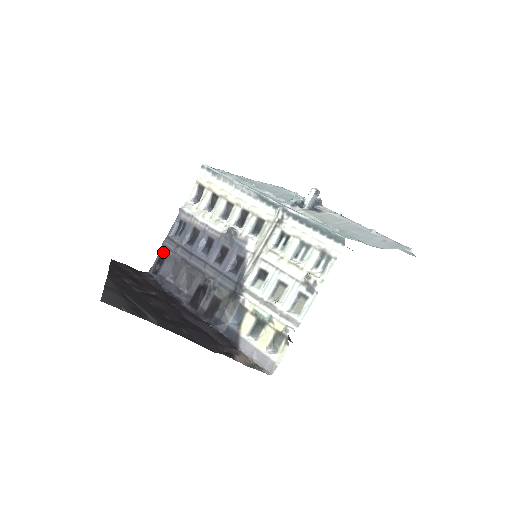
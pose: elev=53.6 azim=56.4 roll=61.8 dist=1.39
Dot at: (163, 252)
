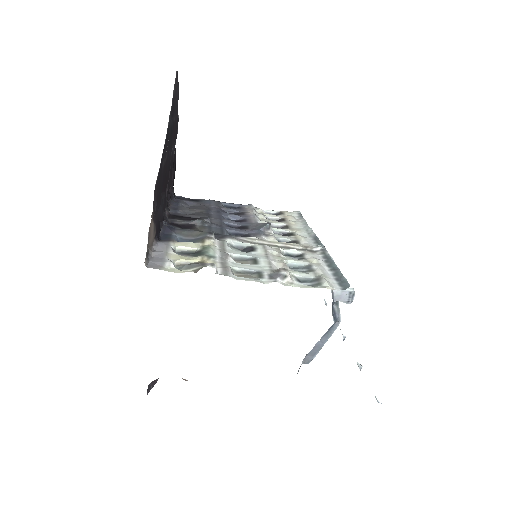
Dot at: (203, 200)
